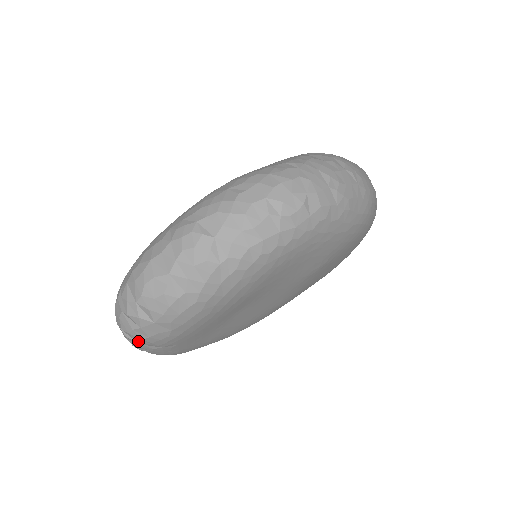
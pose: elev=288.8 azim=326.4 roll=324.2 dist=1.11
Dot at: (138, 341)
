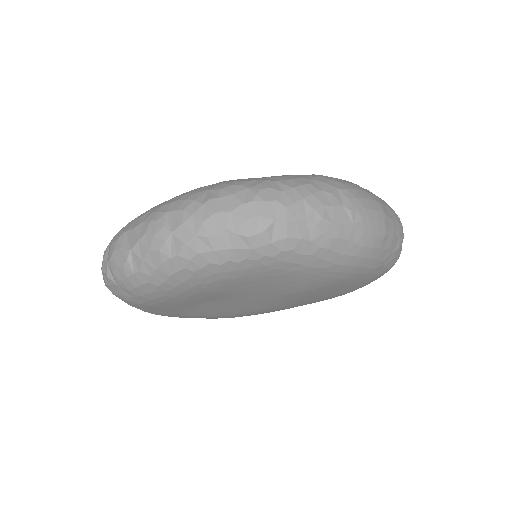
Dot at: occluded
